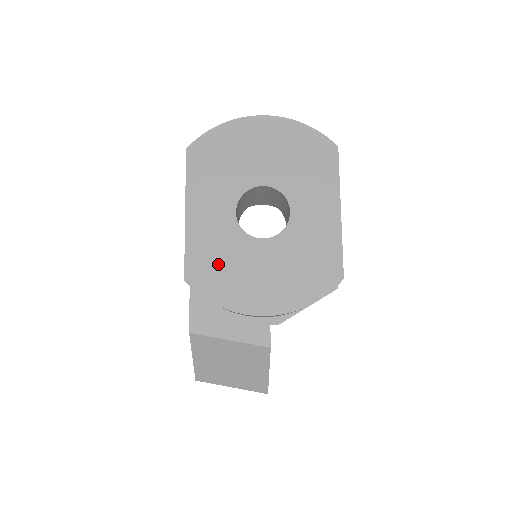
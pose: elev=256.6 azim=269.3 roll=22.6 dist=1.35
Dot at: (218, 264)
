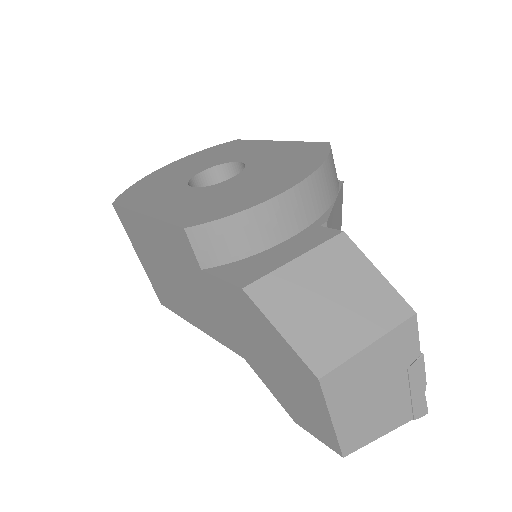
Dot at: (209, 204)
